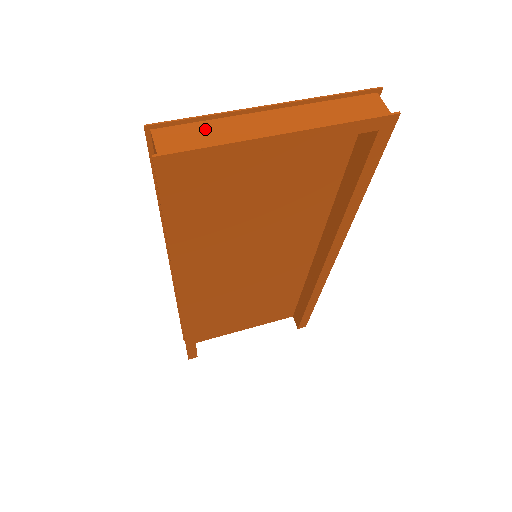
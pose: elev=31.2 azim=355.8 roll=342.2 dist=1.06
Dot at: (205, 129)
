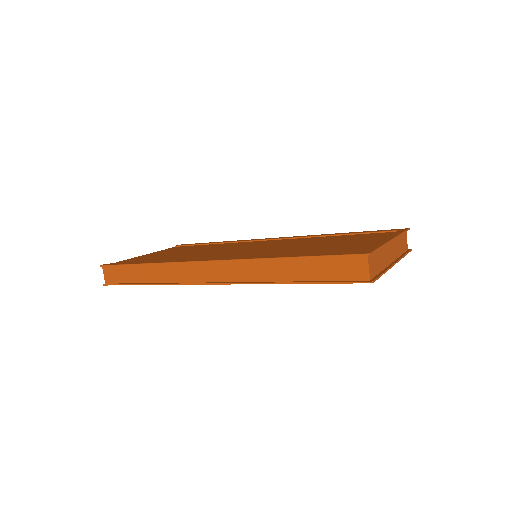
Dot at: (378, 256)
